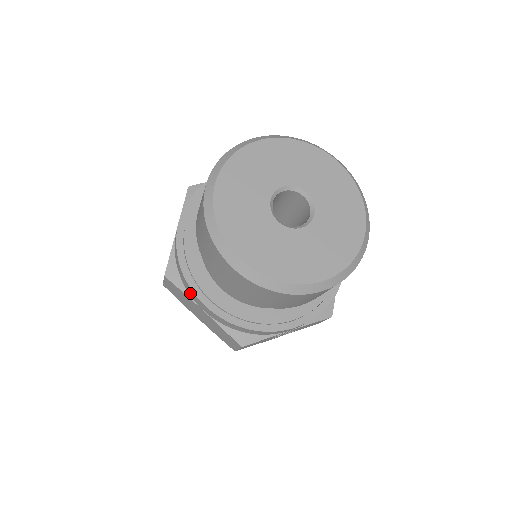
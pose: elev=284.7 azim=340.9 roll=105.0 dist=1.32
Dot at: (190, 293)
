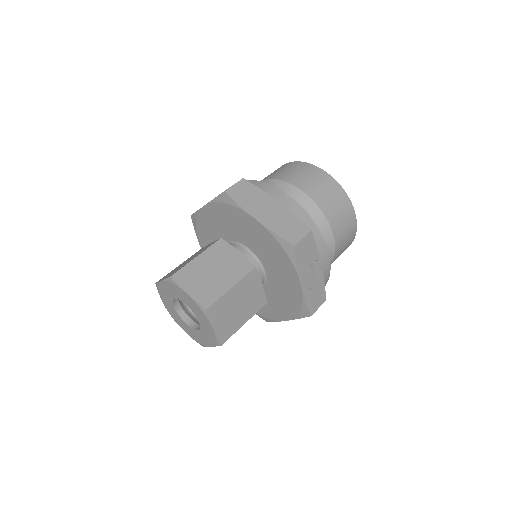
Dot at: (268, 191)
